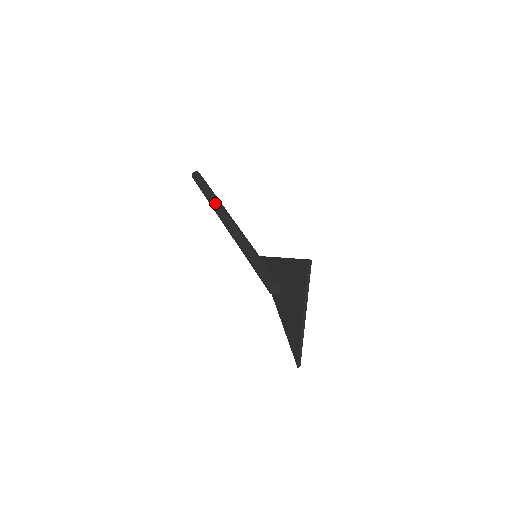
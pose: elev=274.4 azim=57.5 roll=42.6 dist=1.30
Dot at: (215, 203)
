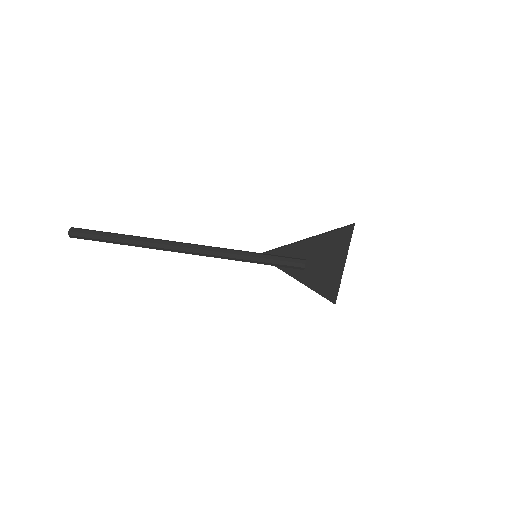
Dot at: (155, 242)
